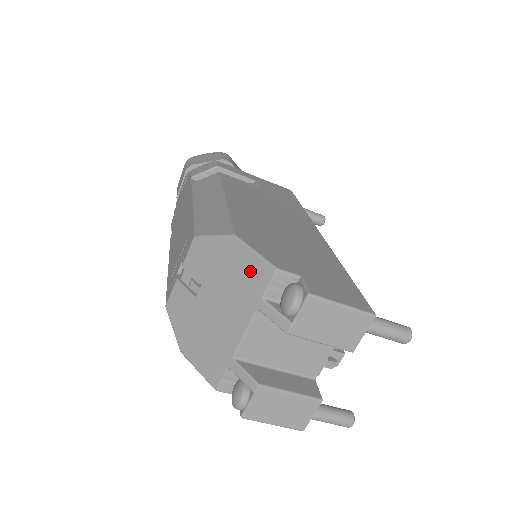
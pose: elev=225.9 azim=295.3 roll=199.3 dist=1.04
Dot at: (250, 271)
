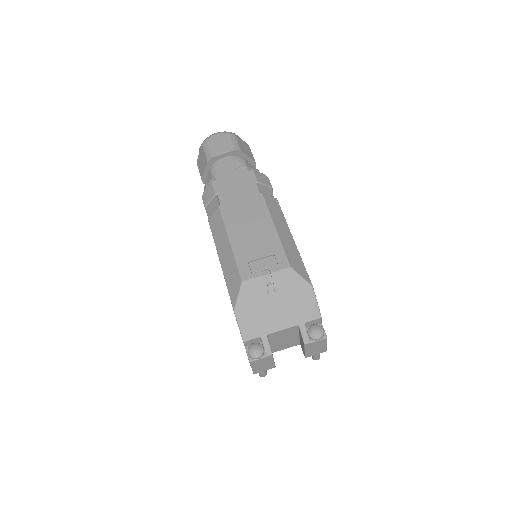
Dot at: (308, 308)
